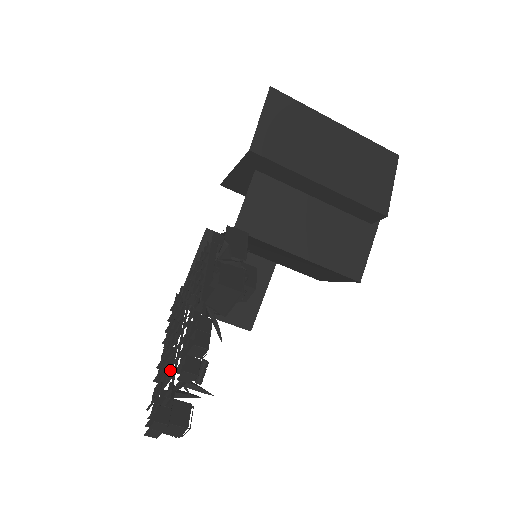
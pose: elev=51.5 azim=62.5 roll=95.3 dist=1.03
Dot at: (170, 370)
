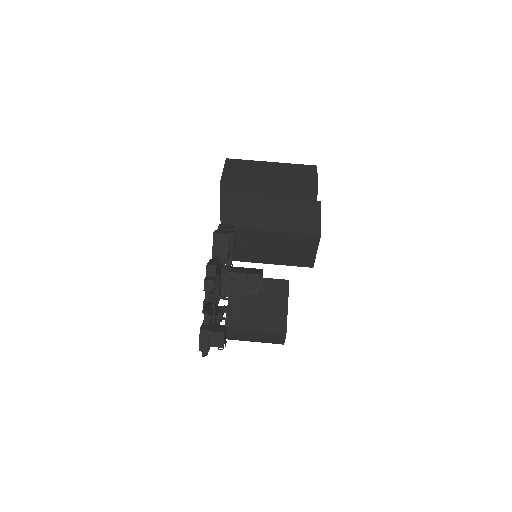
Dot at: (206, 306)
